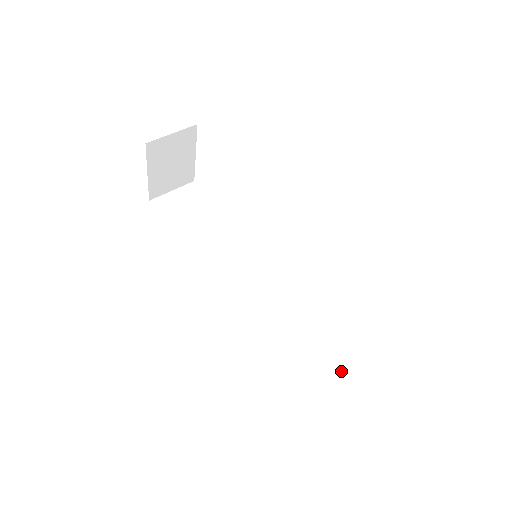
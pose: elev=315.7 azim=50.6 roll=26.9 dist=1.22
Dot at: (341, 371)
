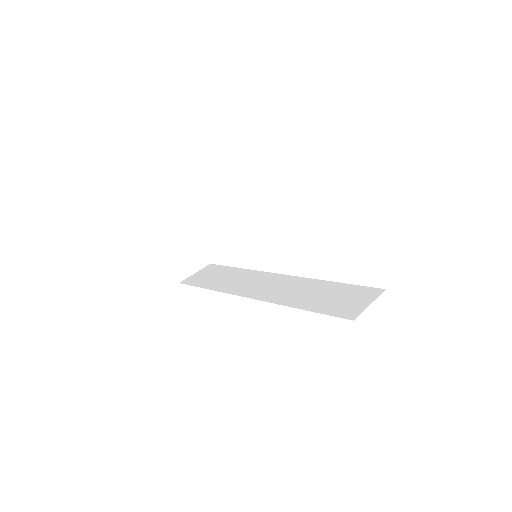
Dot at: (355, 297)
